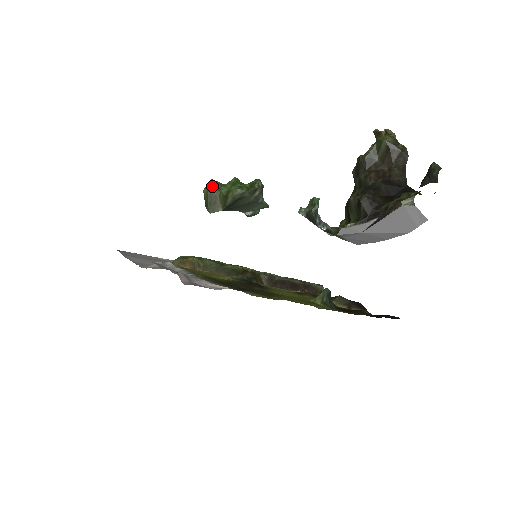
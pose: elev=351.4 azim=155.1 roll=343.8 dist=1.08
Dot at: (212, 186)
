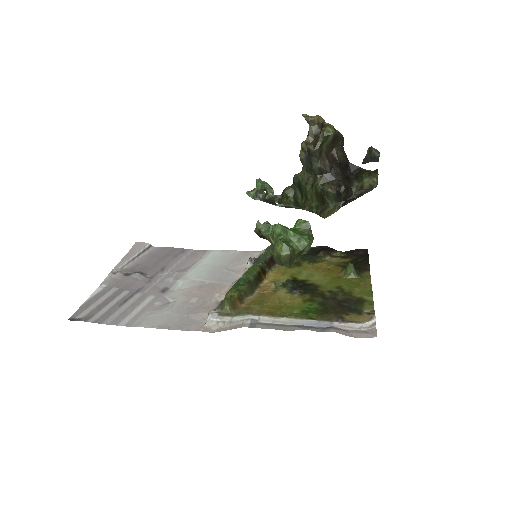
Dot at: (290, 249)
